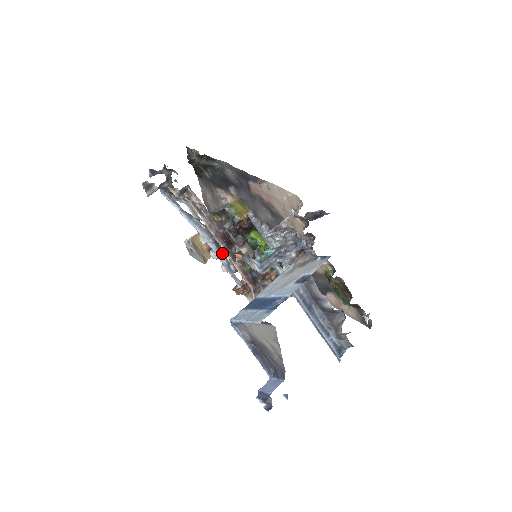
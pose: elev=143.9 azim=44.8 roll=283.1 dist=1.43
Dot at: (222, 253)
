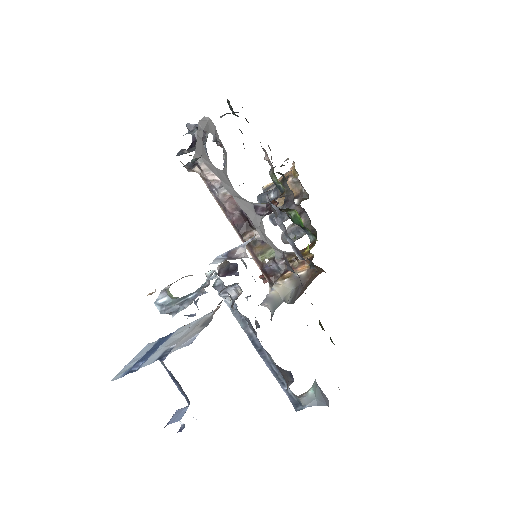
Dot at: occluded
